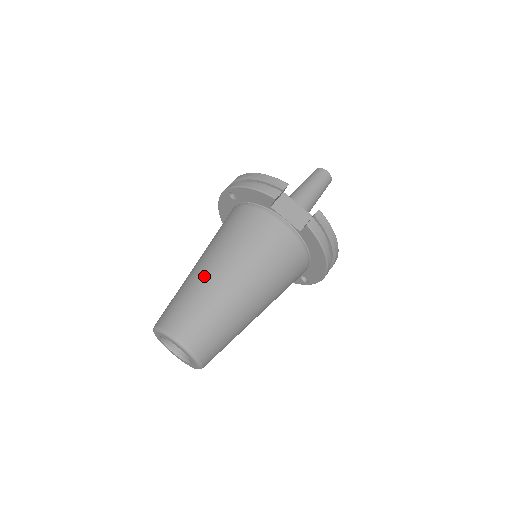
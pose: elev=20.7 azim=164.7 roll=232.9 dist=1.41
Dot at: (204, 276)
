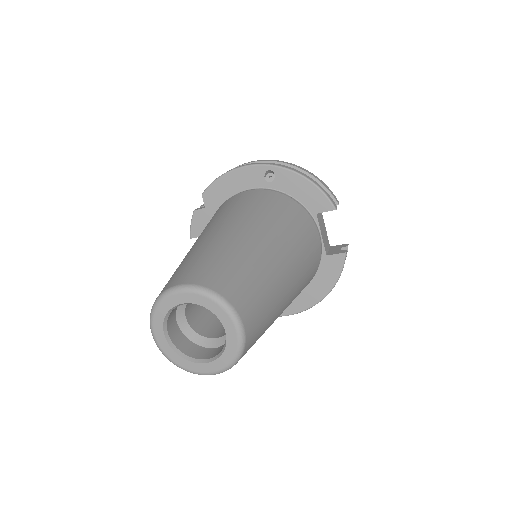
Dot at: (262, 249)
